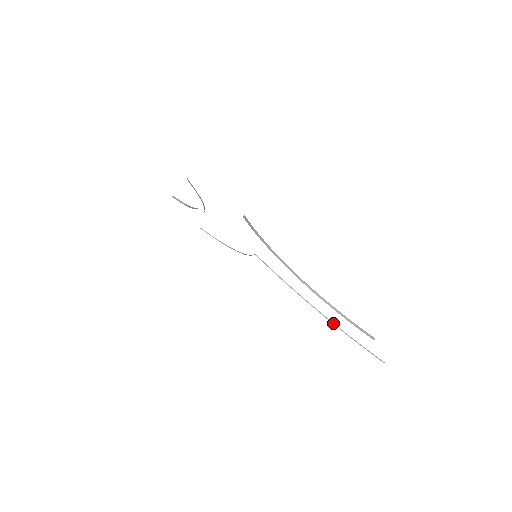
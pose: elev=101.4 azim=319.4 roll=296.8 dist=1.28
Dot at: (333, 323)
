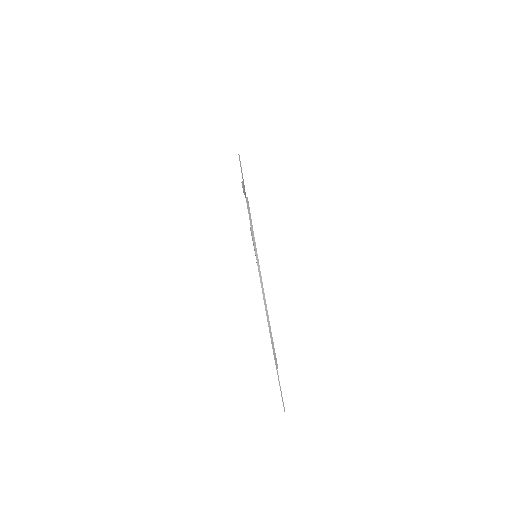
Dot at: occluded
